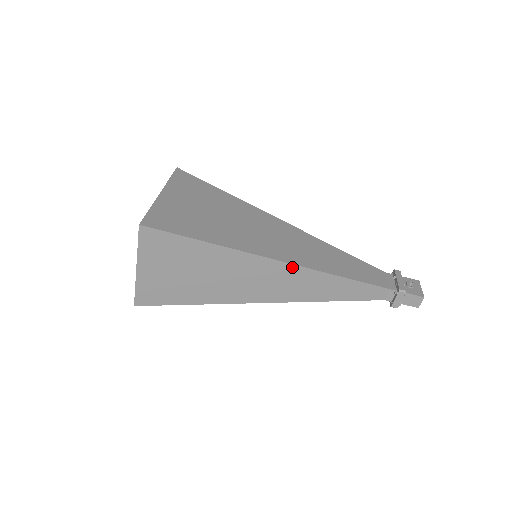
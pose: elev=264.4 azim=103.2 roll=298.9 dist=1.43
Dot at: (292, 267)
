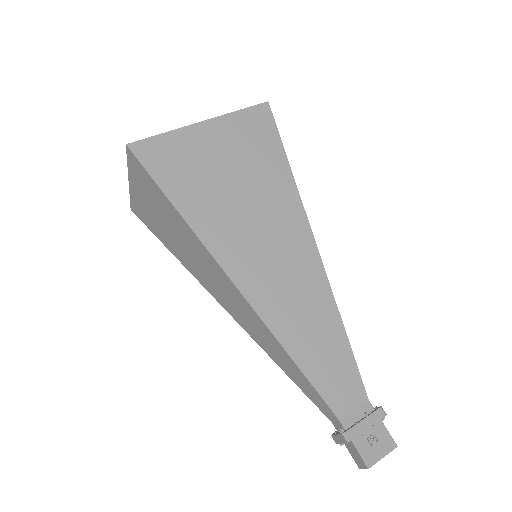
Dot at: (246, 302)
